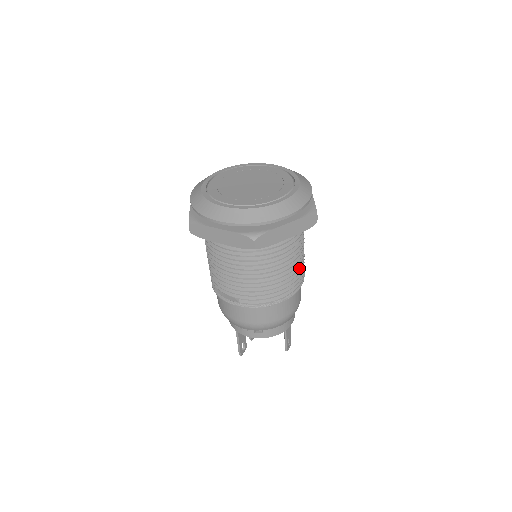
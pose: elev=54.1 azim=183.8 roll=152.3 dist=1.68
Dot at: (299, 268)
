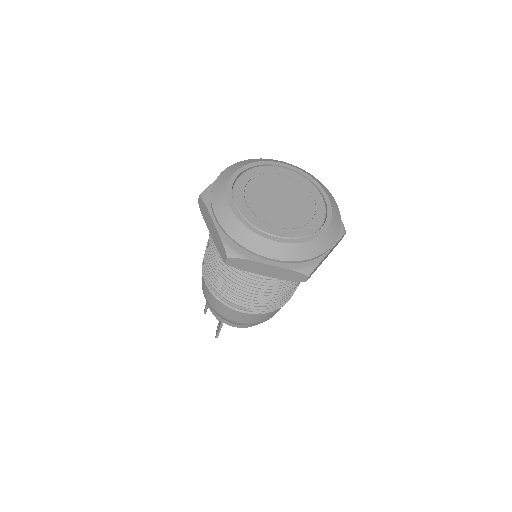
Dot at: occluded
